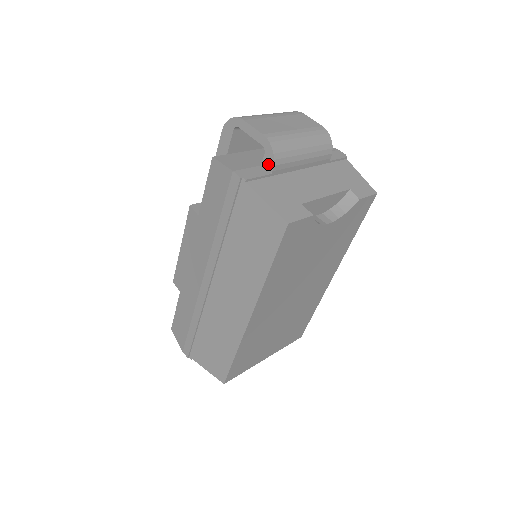
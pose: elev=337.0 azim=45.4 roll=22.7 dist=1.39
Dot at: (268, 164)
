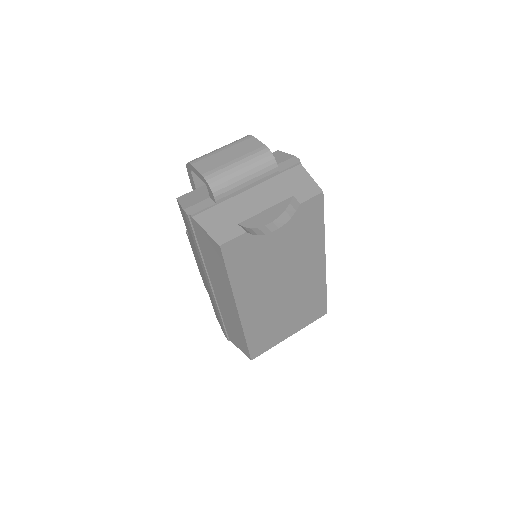
Dot at: (212, 196)
